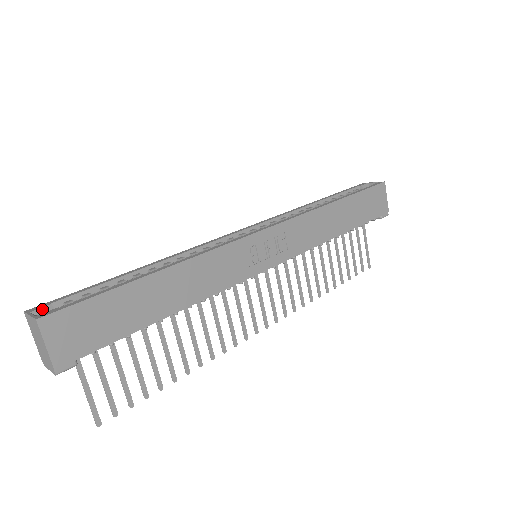
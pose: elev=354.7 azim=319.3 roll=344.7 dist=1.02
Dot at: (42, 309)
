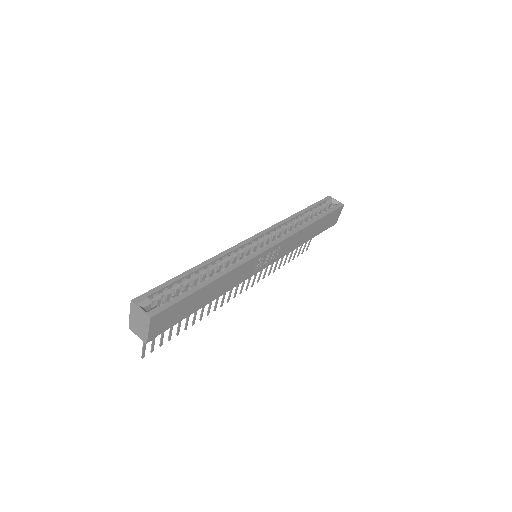
Dot at: (144, 302)
